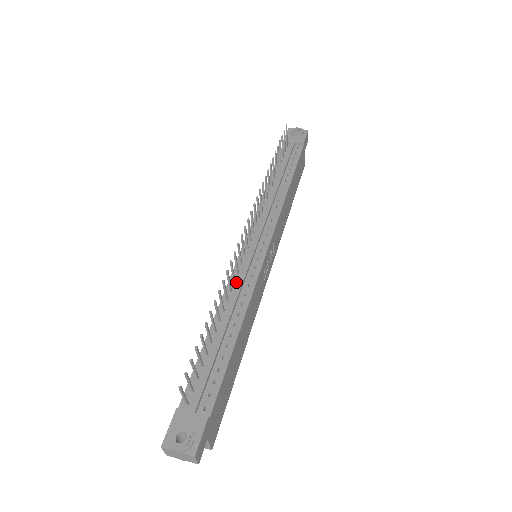
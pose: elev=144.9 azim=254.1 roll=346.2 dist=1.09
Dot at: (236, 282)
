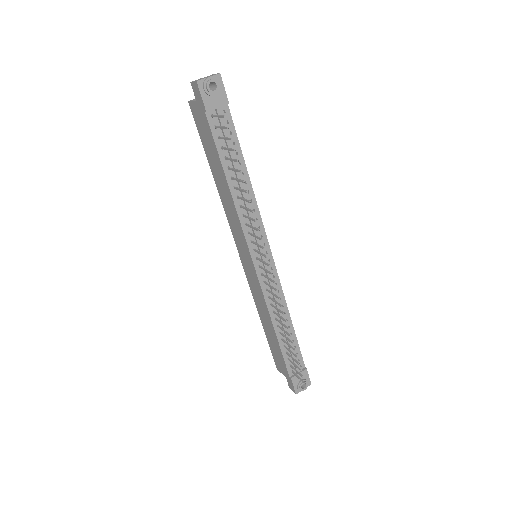
Dot at: (270, 296)
